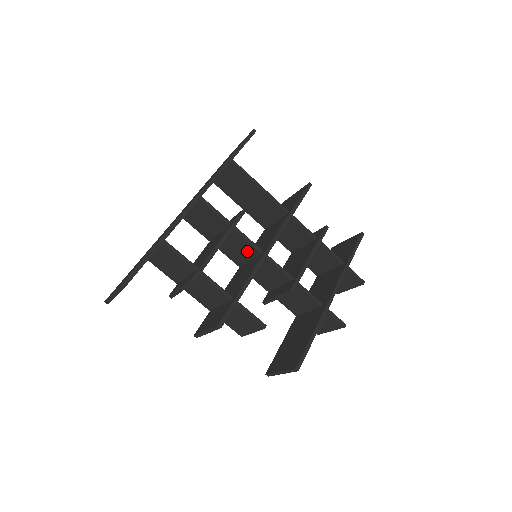
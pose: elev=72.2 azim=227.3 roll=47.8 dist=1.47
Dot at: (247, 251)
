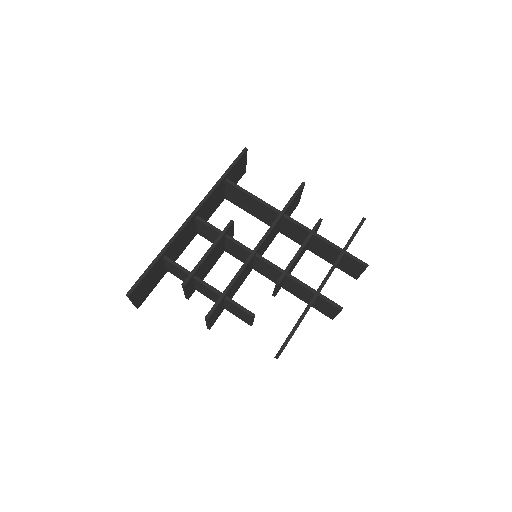
Dot at: (244, 253)
